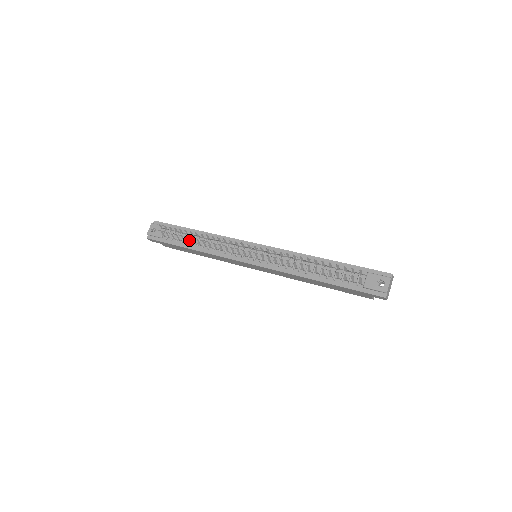
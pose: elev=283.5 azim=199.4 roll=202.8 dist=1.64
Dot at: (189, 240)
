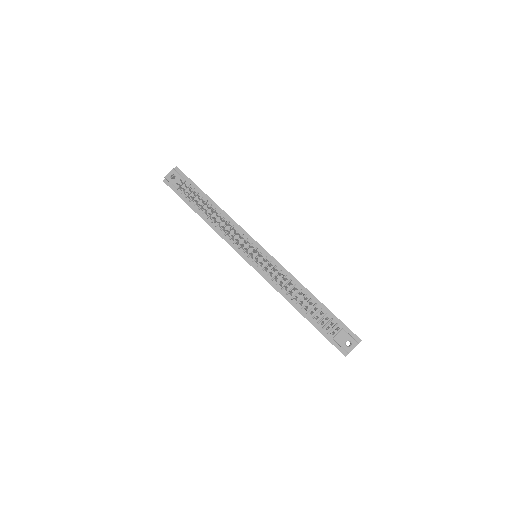
Dot at: occluded
